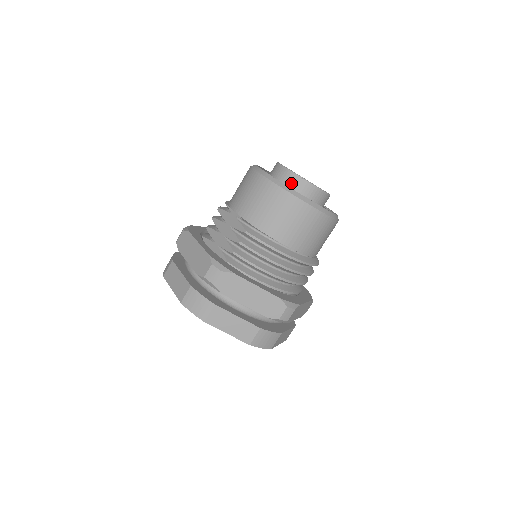
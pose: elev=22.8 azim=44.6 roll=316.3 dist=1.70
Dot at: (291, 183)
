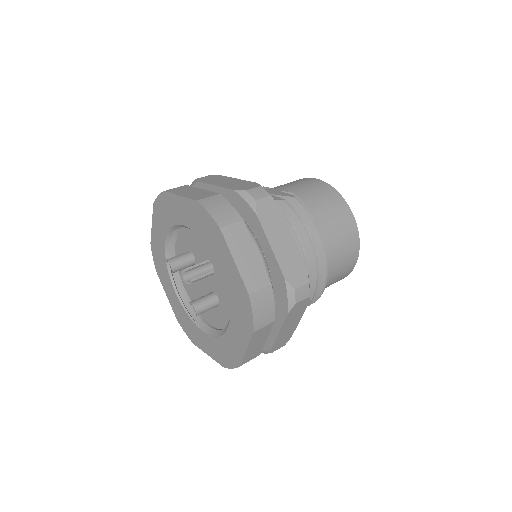
Dot at: occluded
